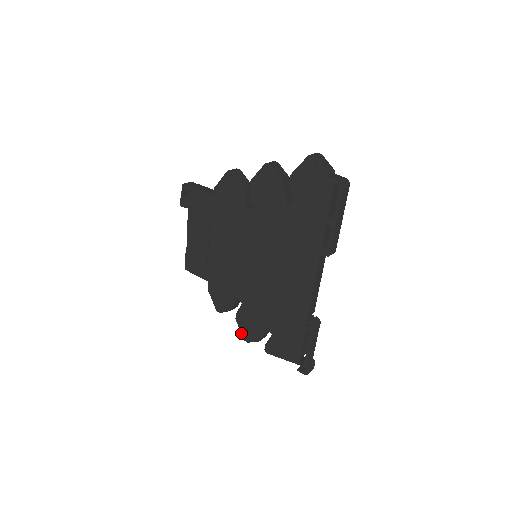
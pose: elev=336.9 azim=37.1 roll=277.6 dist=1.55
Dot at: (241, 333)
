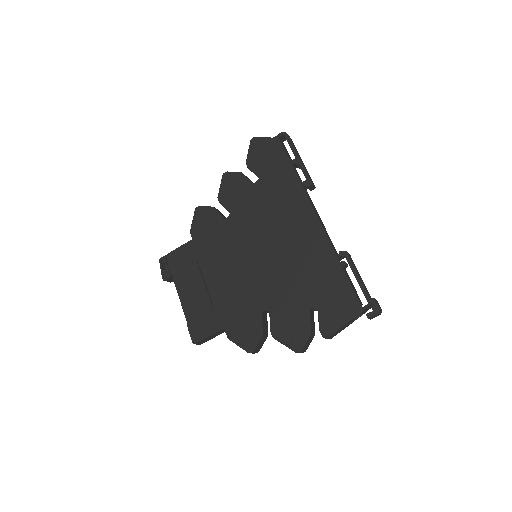
Dot at: (288, 347)
